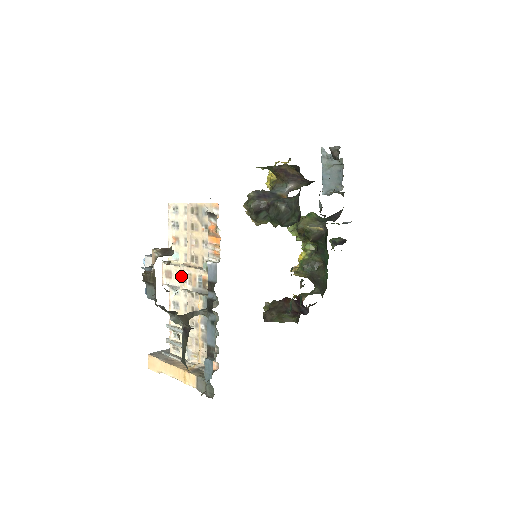
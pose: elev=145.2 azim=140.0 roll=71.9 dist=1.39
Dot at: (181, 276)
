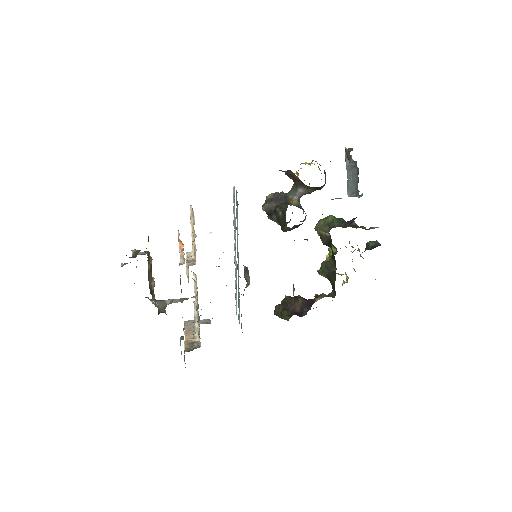
Dot at: (186, 267)
